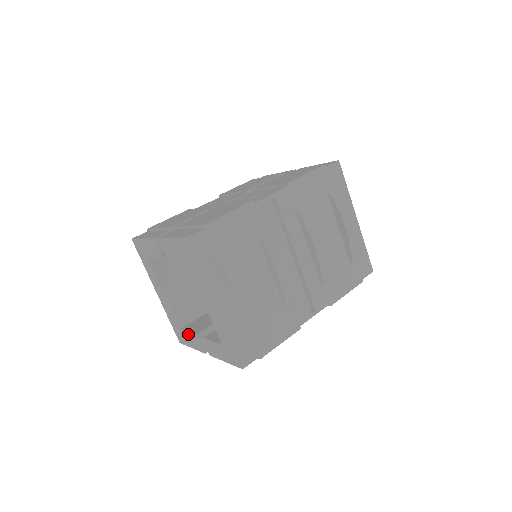
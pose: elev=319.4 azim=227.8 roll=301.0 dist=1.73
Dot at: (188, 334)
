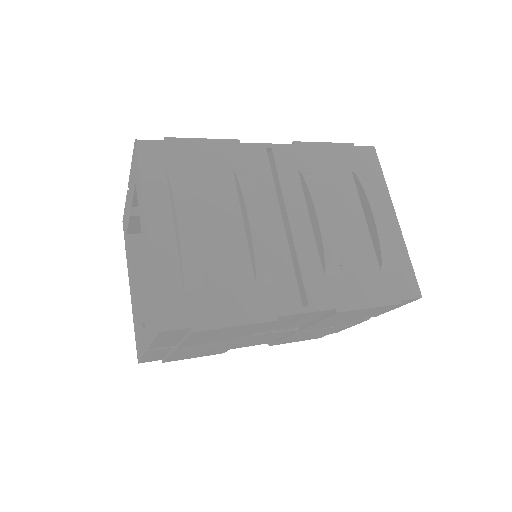
Dot at: (140, 331)
